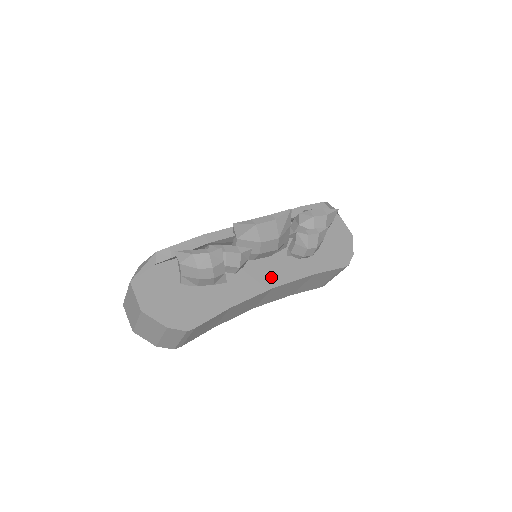
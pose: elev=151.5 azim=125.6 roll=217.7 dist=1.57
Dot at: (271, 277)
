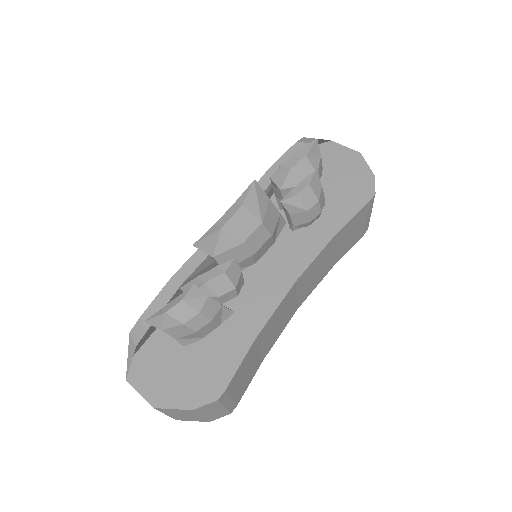
Dot at: (286, 270)
